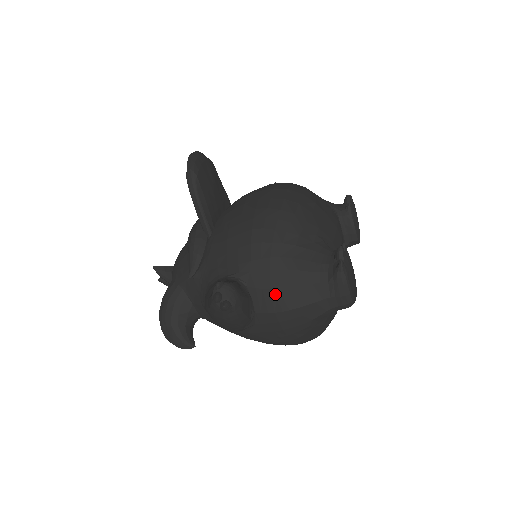
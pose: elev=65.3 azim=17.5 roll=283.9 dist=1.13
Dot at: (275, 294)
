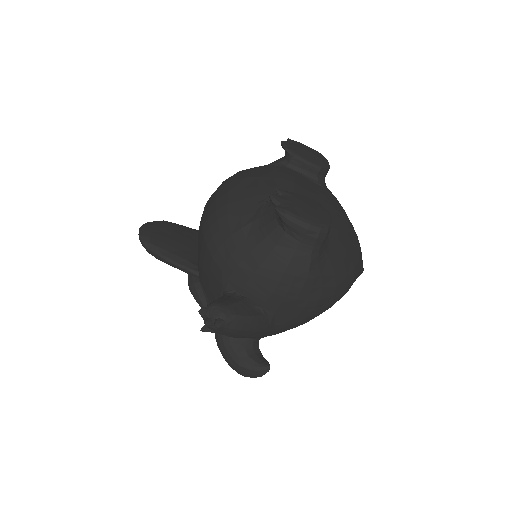
Dot at: (257, 279)
